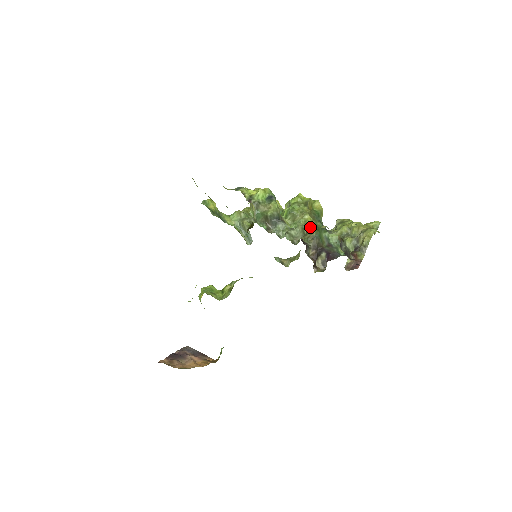
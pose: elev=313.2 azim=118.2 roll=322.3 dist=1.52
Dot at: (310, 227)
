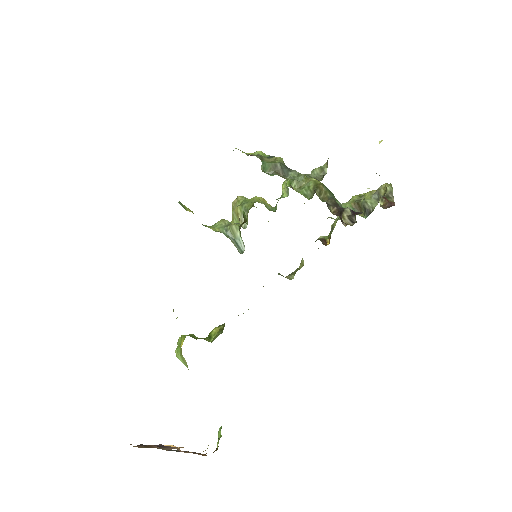
Dot at: (322, 186)
